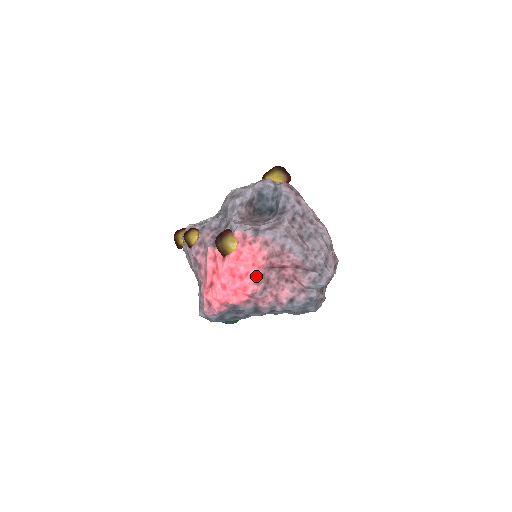
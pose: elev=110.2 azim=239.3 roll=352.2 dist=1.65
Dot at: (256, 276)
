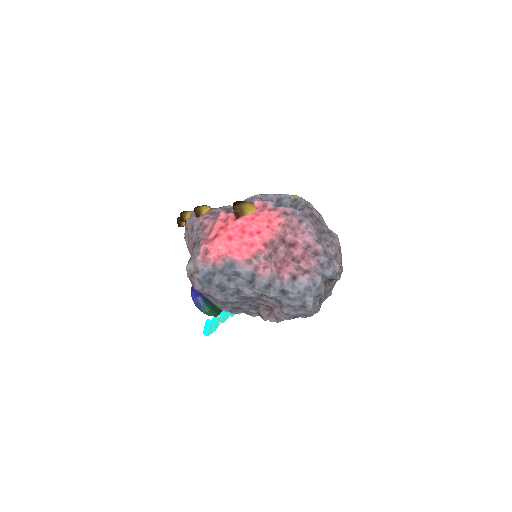
Dot at: (267, 238)
